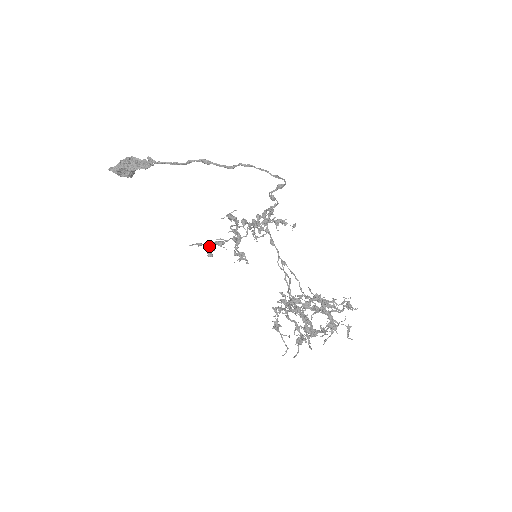
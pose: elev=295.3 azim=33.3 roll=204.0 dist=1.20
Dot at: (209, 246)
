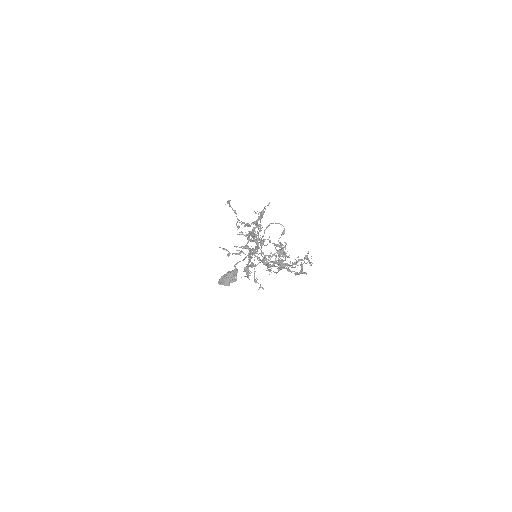
Dot at: occluded
